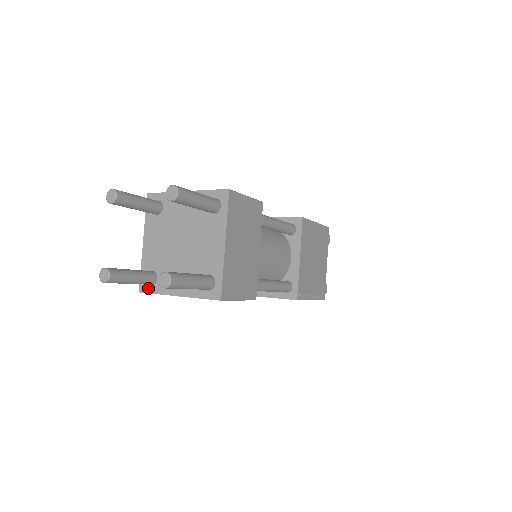
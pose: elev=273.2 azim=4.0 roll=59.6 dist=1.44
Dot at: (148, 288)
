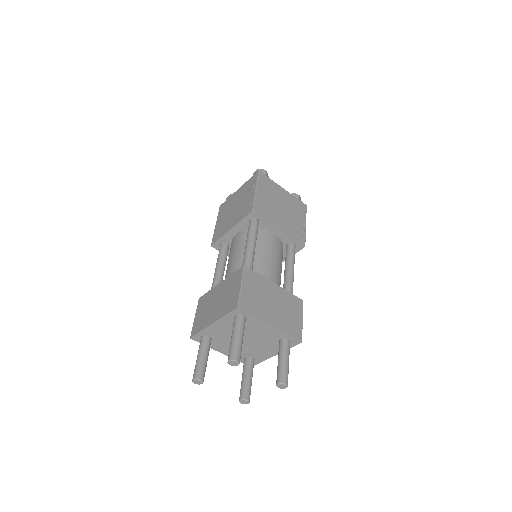
Dot at: occluded
